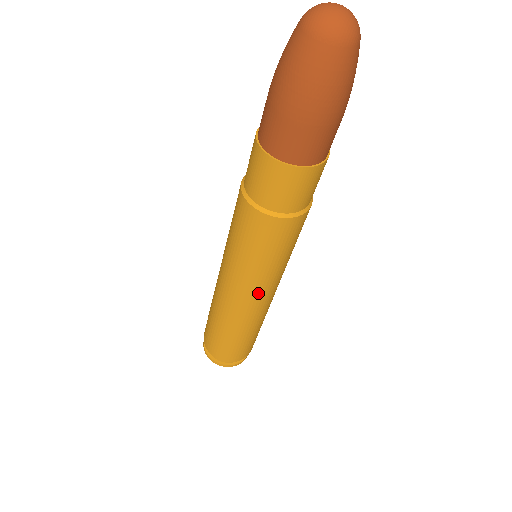
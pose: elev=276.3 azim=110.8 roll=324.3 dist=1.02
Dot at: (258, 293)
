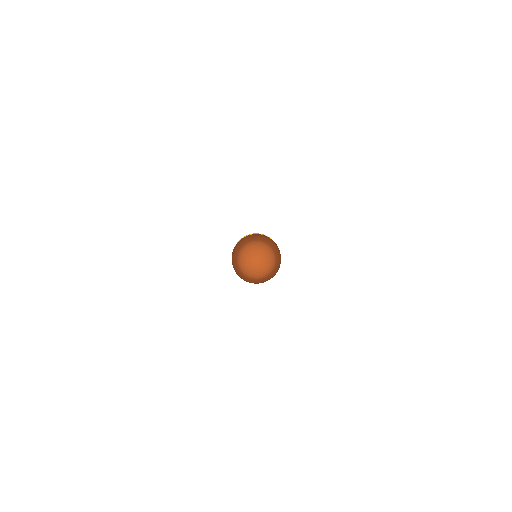
Dot at: occluded
